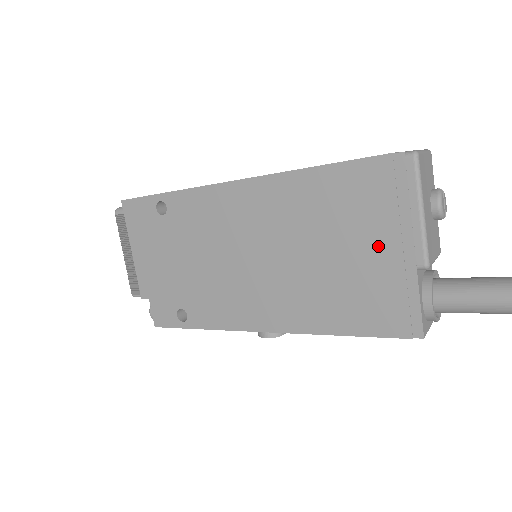
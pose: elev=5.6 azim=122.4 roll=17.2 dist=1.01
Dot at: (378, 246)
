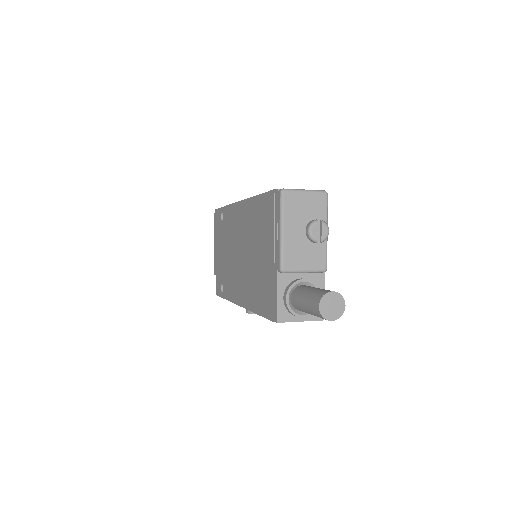
Dot at: (268, 252)
